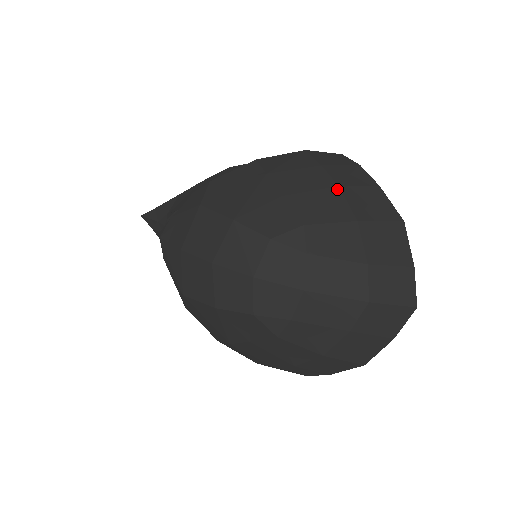
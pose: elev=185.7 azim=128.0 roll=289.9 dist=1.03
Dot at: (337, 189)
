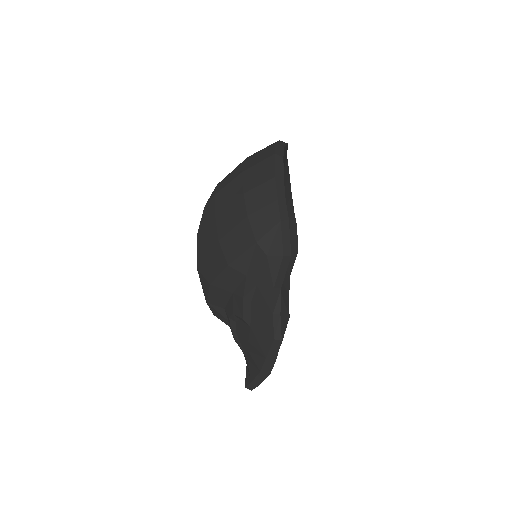
Dot at: occluded
